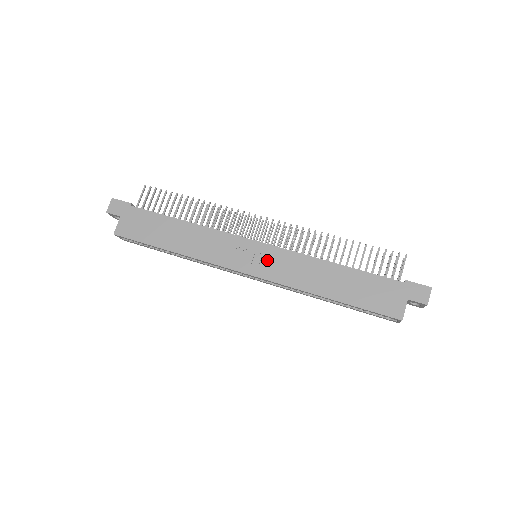
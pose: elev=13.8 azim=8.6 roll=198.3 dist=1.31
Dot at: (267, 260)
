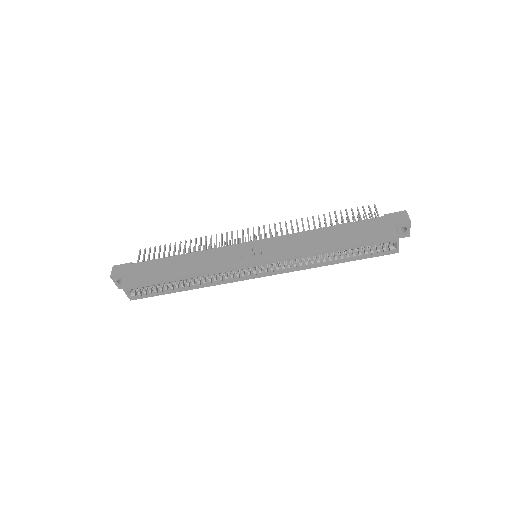
Dot at: (267, 249)
